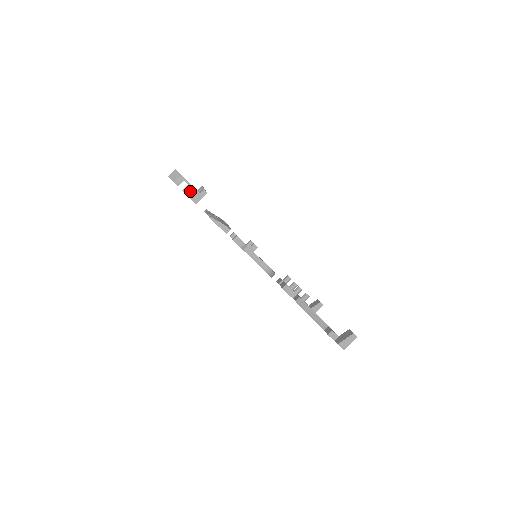
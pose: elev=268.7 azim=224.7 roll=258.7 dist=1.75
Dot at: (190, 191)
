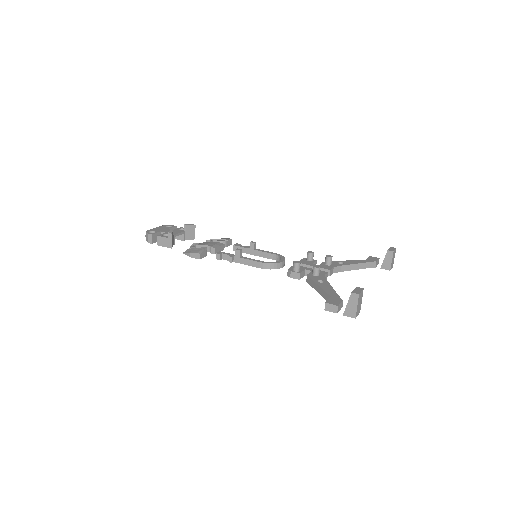
Dot at: (161, 241)
